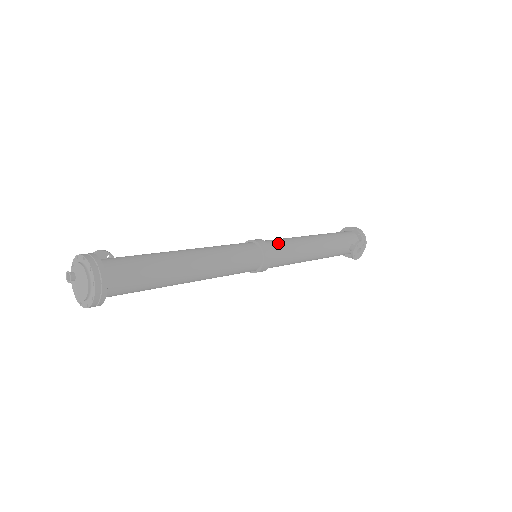
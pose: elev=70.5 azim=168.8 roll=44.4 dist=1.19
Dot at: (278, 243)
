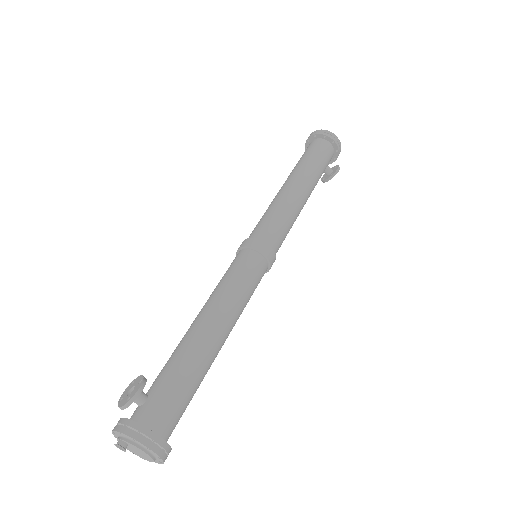
Dot at: (280, 237)
